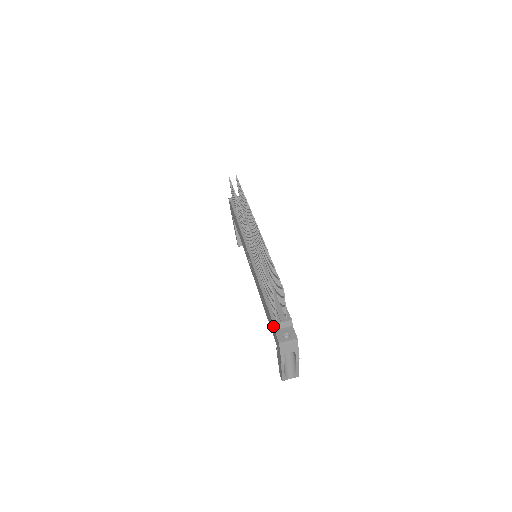
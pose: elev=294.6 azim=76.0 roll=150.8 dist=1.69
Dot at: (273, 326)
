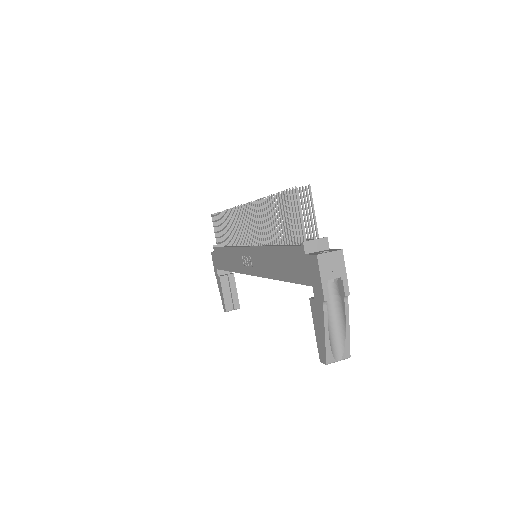
Dot at: (302, 251)
